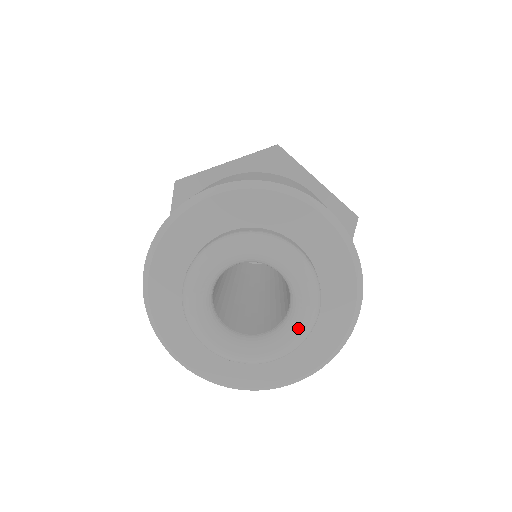
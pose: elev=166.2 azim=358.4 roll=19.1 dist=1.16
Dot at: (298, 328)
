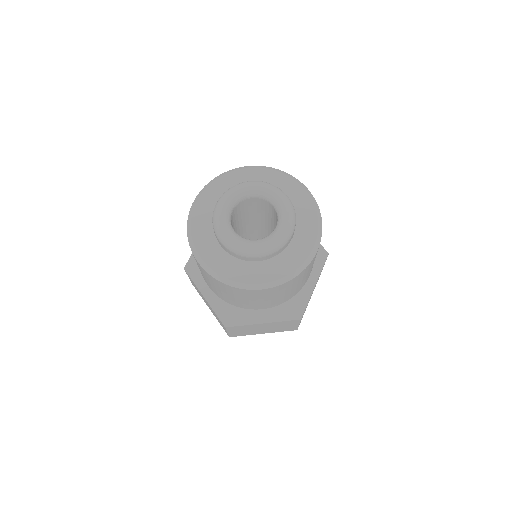
Dot at: (278, 234)
